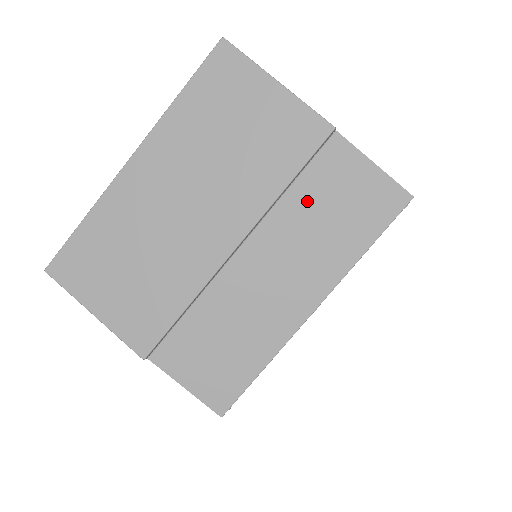
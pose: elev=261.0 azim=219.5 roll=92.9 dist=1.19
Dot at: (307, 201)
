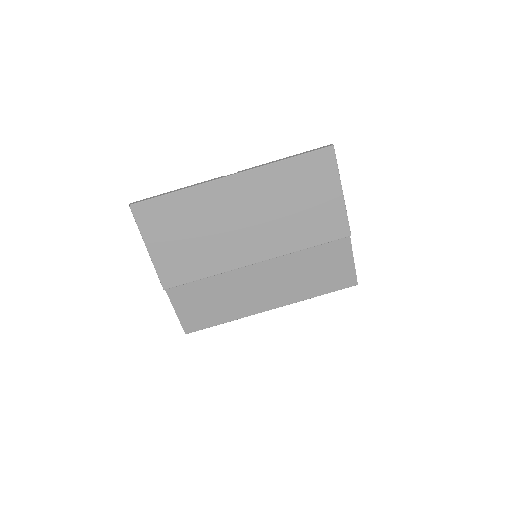
Dot at: (309, 258)
